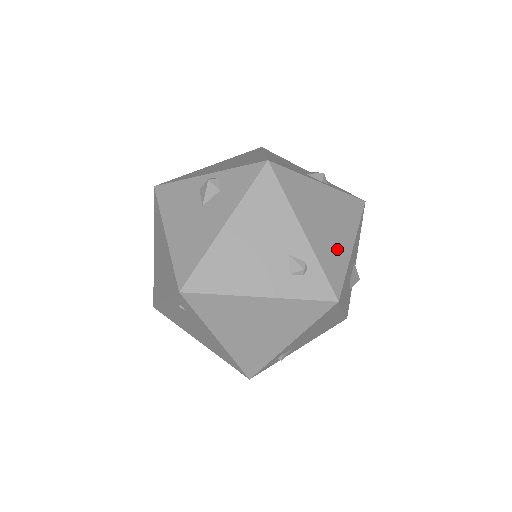
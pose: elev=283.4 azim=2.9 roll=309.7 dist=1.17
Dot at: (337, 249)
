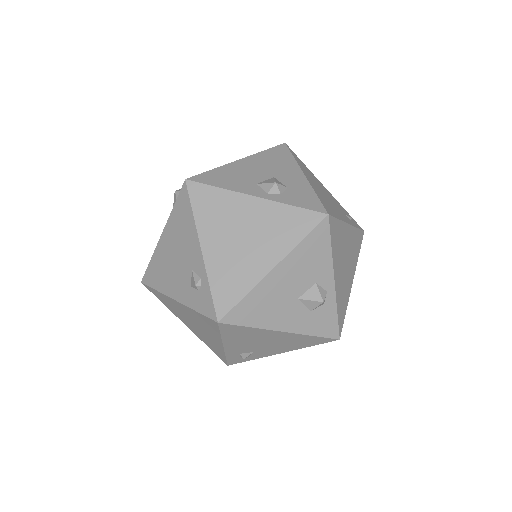
Dot at: (244, 269)
